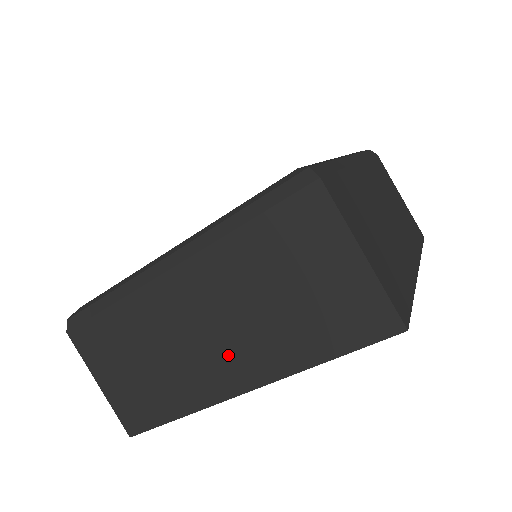
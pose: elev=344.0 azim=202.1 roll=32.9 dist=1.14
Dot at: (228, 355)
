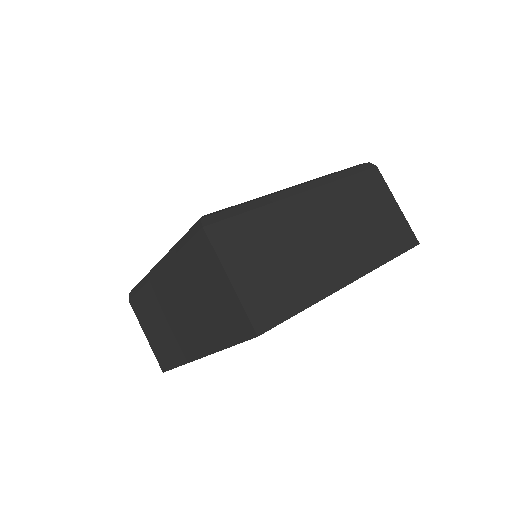
Dot at: (341, 254)
